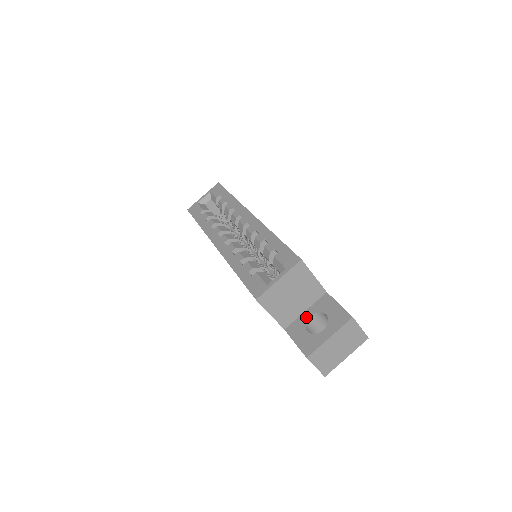
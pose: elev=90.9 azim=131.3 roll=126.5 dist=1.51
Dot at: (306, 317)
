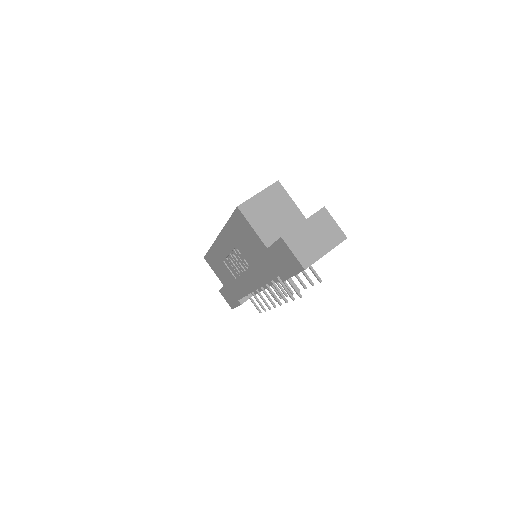
Dot at: occluded
